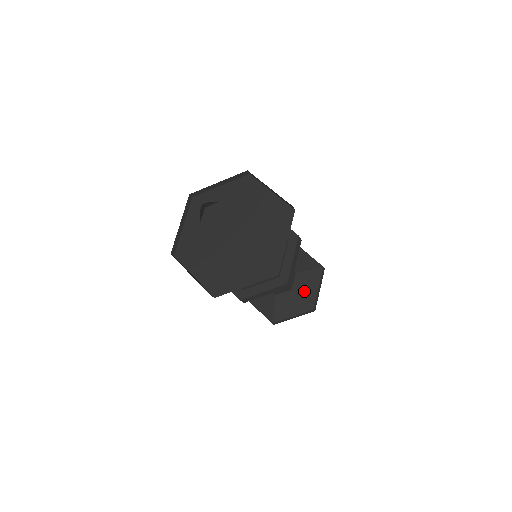
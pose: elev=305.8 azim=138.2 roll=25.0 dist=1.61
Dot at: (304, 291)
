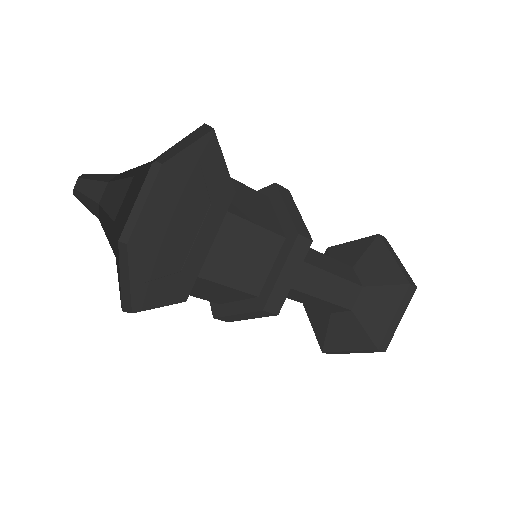
Dot at: (370, 317)
